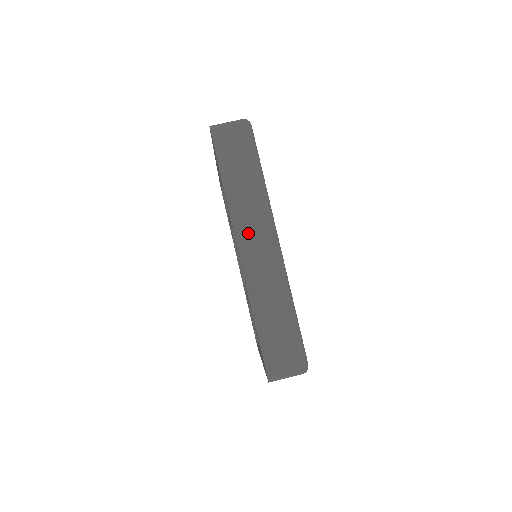
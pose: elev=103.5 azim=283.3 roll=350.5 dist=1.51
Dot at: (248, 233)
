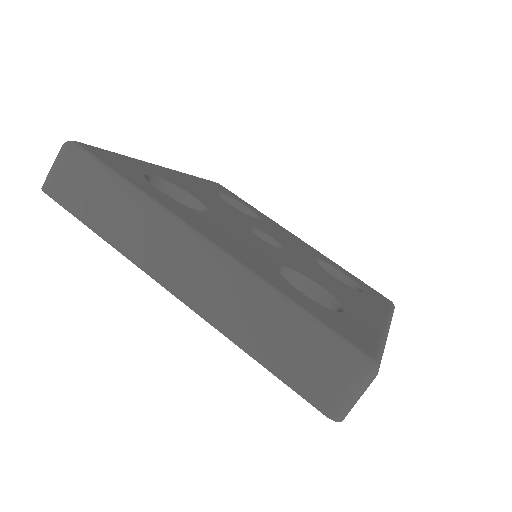
Dot at: occluded
